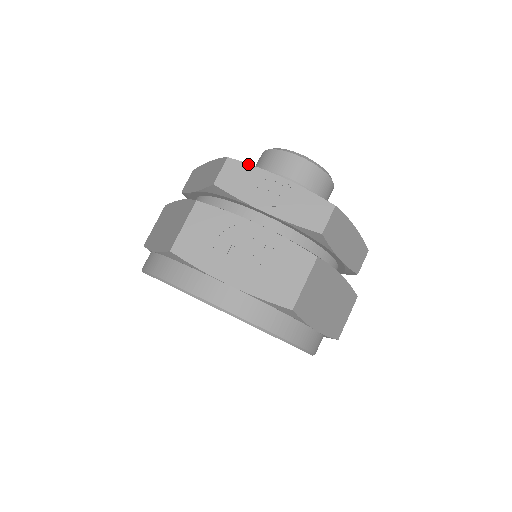
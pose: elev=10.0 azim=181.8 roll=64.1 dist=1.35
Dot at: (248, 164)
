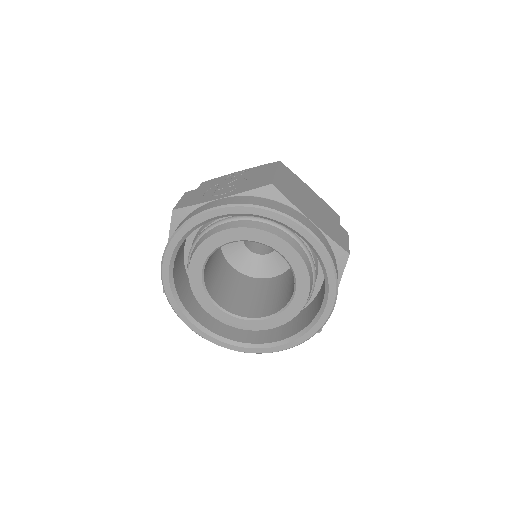
Dot at: (216, 178)
